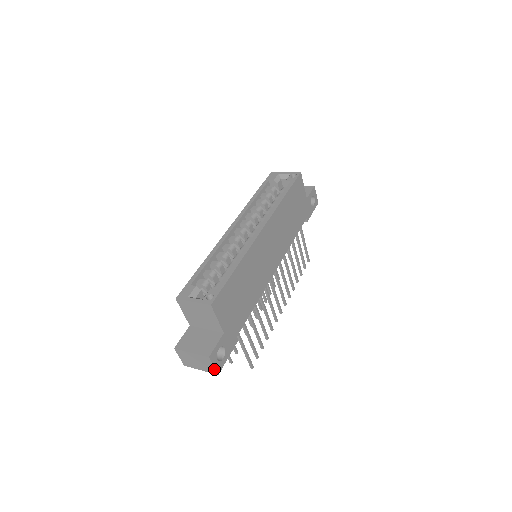
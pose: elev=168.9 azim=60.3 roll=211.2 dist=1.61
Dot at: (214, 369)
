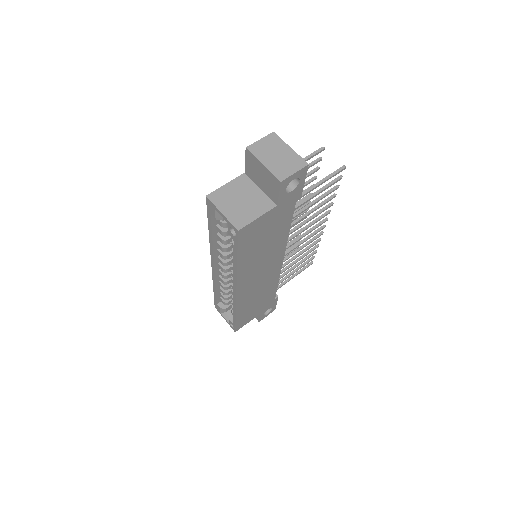
Dot at: (269, 313)
